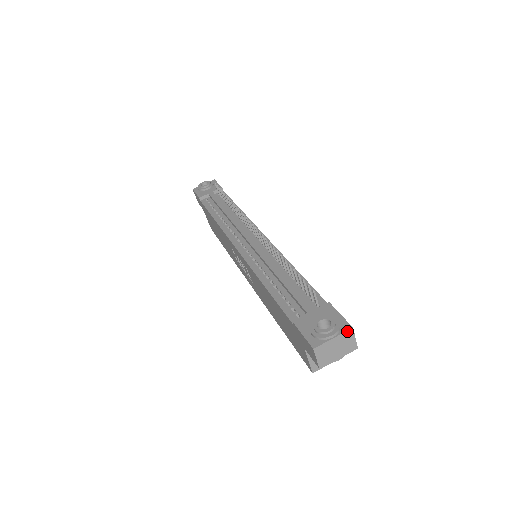
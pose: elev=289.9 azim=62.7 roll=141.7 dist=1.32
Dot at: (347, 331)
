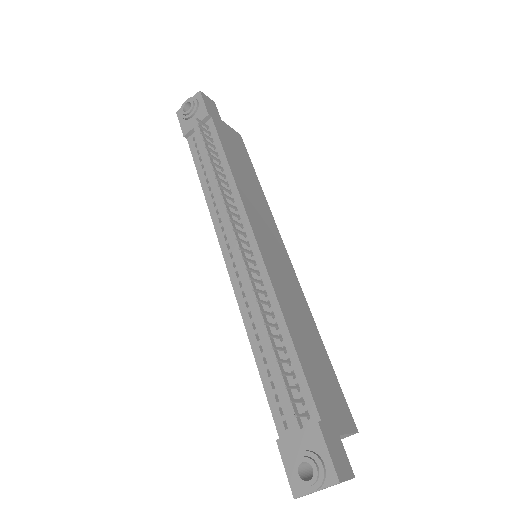
Dot at: occluded
